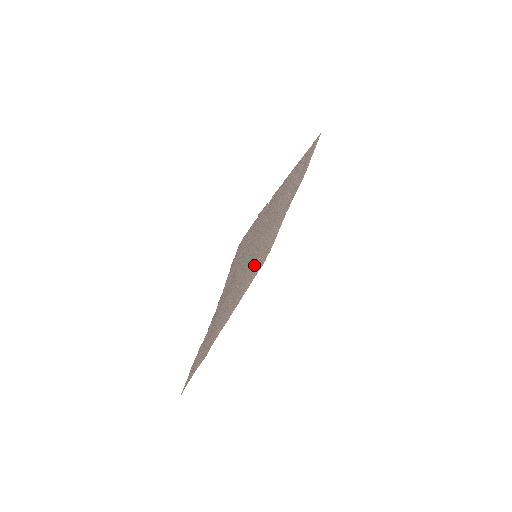
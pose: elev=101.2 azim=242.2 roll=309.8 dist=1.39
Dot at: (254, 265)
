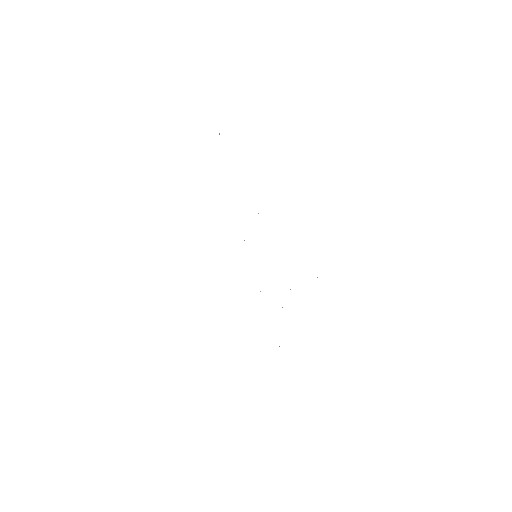
Dot at: occluded
